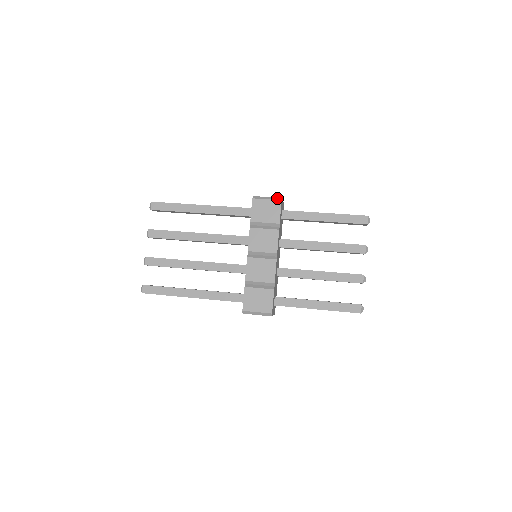
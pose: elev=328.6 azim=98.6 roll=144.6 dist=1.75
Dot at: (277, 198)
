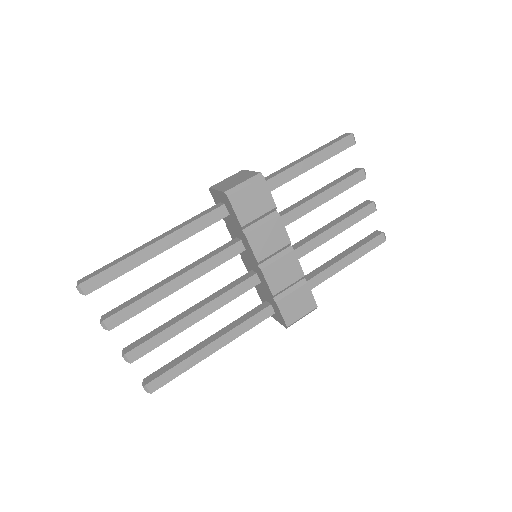
Dot at: (256, 177)
